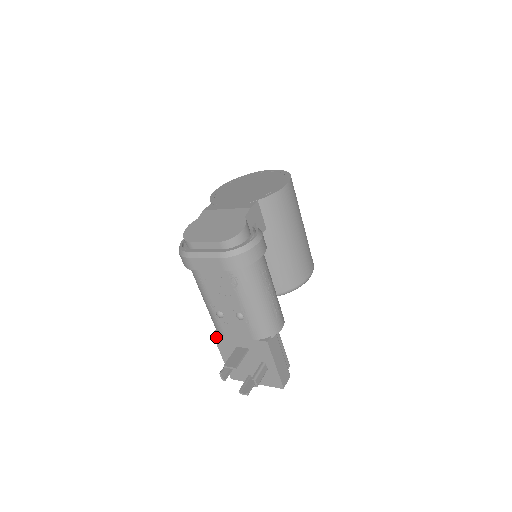
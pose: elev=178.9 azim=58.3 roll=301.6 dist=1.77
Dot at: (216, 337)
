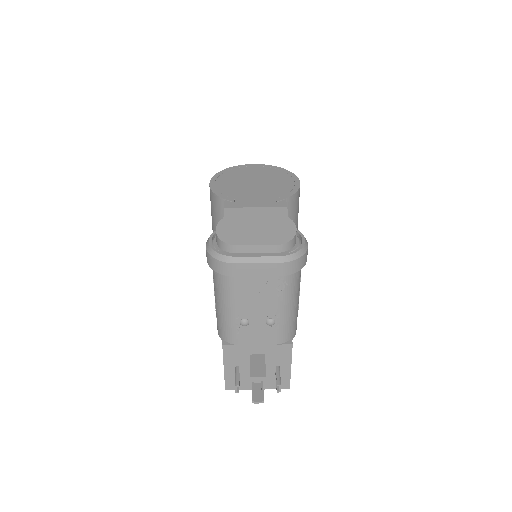
Dot at: (226, 347)
